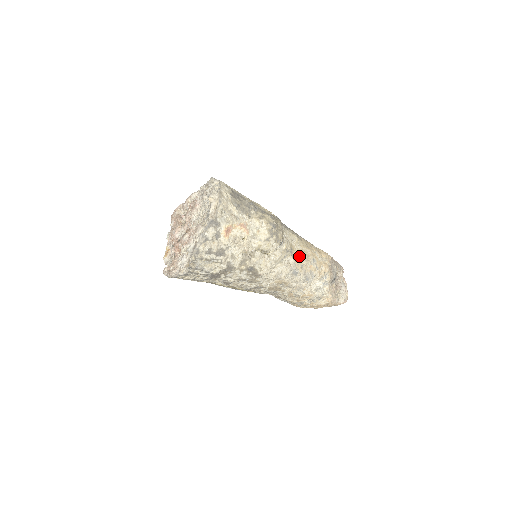
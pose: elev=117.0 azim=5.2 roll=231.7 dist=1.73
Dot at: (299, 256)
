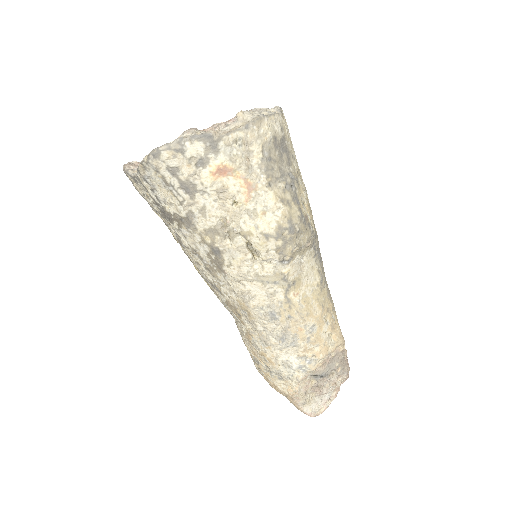
Dot at: (297, 302)
